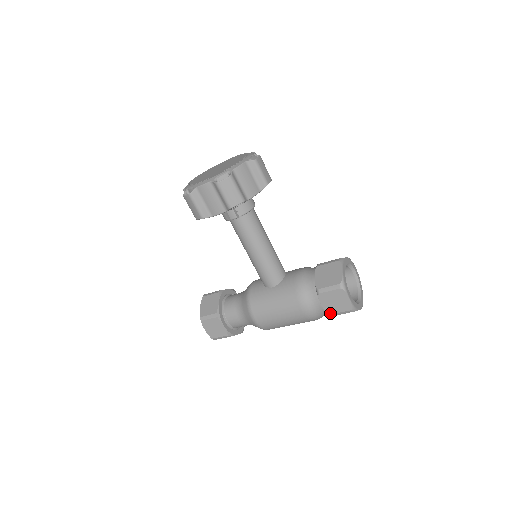
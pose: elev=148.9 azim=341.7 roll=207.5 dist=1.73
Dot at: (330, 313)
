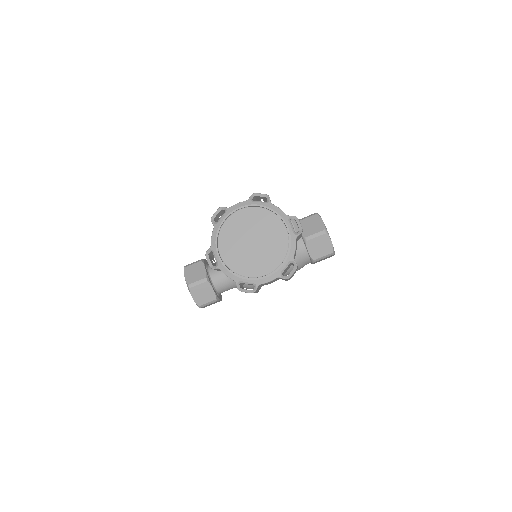
Dot at: occluded
